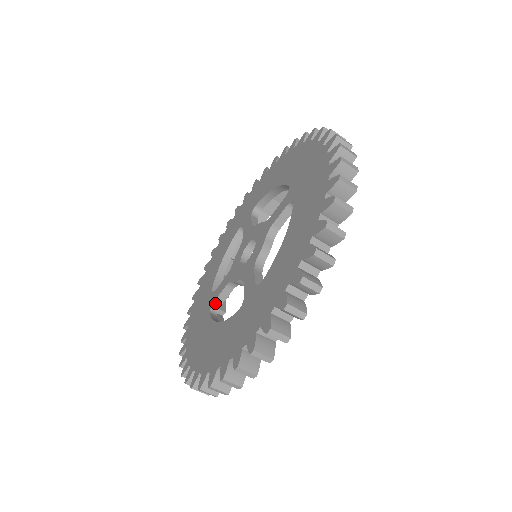
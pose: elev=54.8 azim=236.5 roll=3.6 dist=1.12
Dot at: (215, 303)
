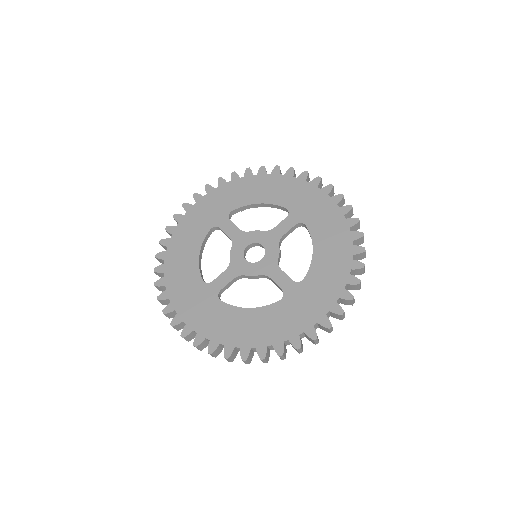
Dot at: (219, 228)
